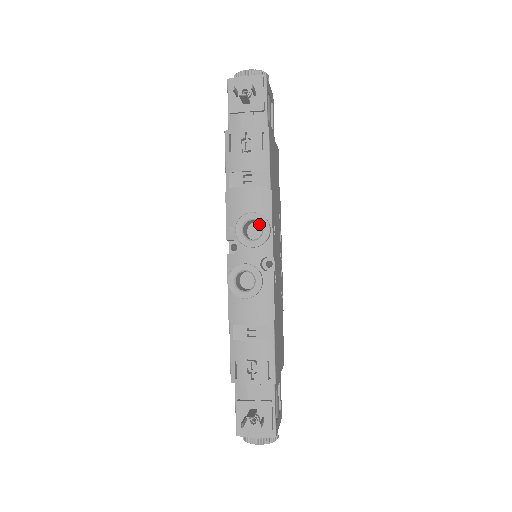
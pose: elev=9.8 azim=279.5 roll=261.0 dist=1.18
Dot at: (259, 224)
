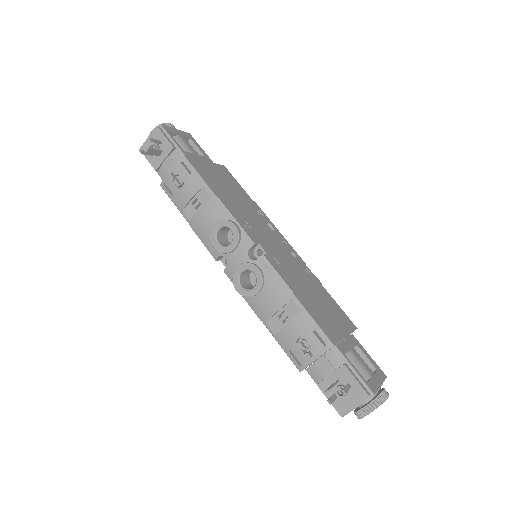
Dot at: occluded
